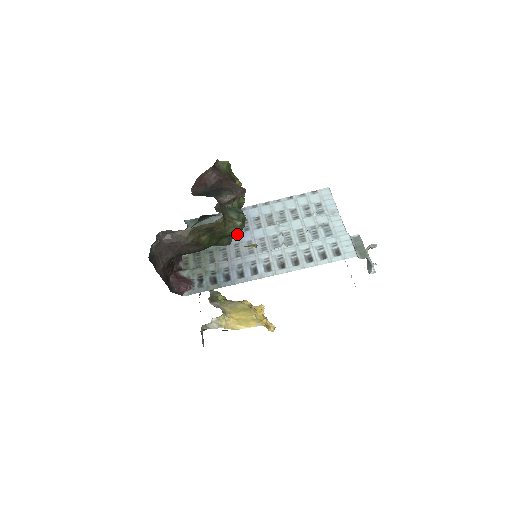
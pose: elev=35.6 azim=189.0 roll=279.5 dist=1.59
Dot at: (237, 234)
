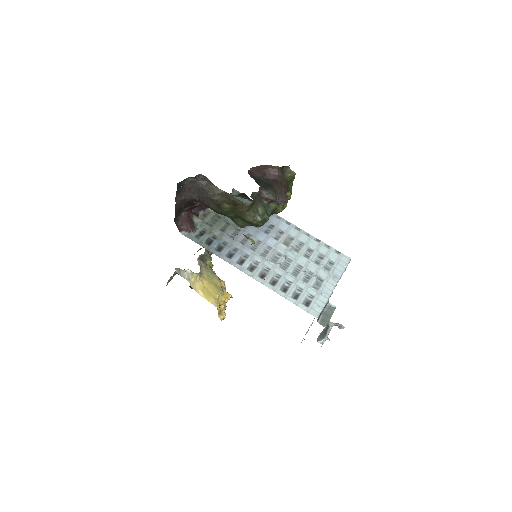
Dot at: (257, 229)
